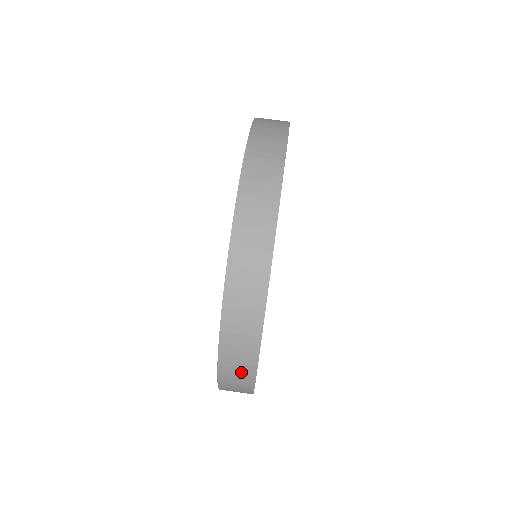
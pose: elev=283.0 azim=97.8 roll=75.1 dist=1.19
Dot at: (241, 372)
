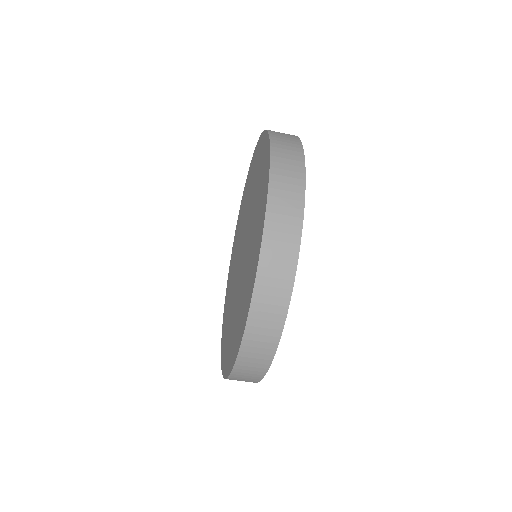
Dot at: occluded
